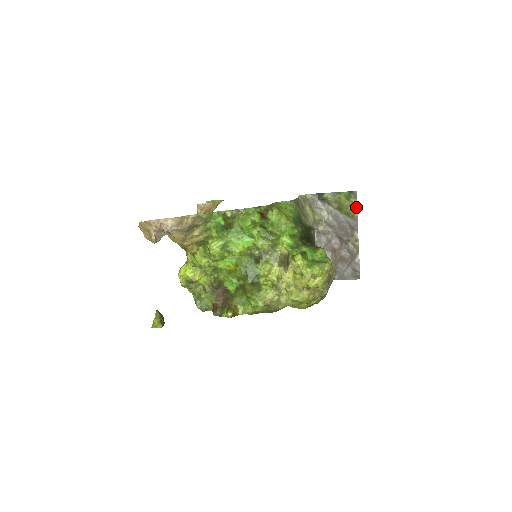
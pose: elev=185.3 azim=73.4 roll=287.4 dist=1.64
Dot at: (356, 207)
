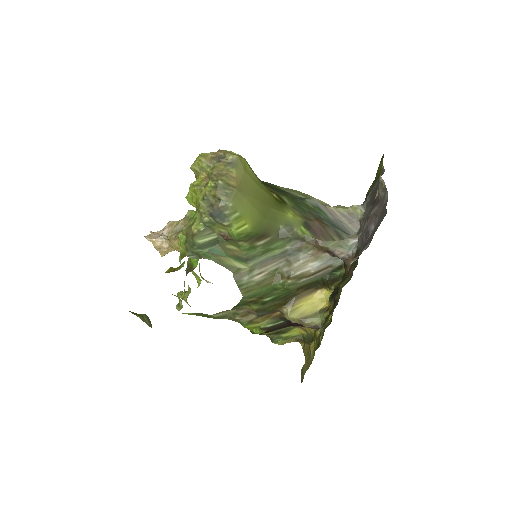
Dot at: (382, 162)
